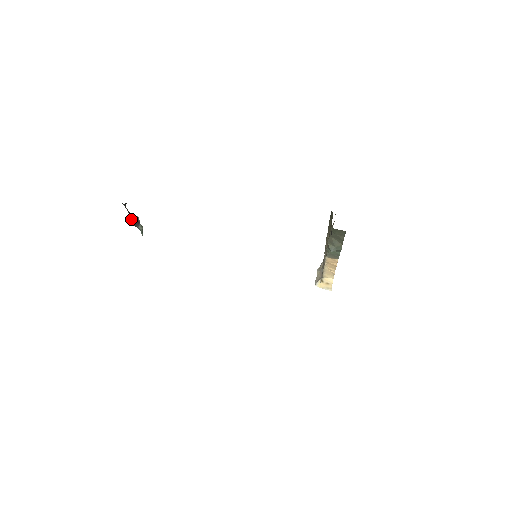
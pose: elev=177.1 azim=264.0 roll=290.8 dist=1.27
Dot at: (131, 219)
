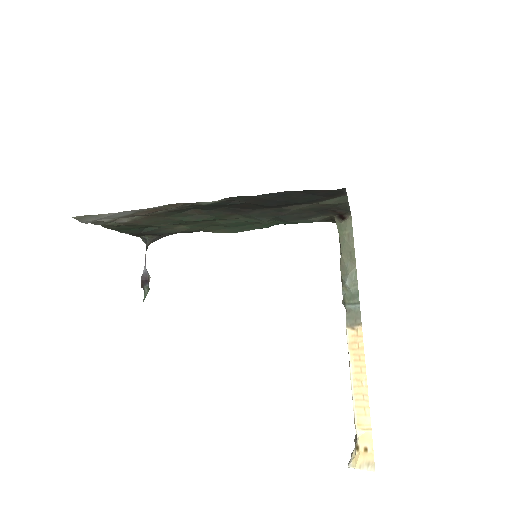
Dot at: (143, 275)
